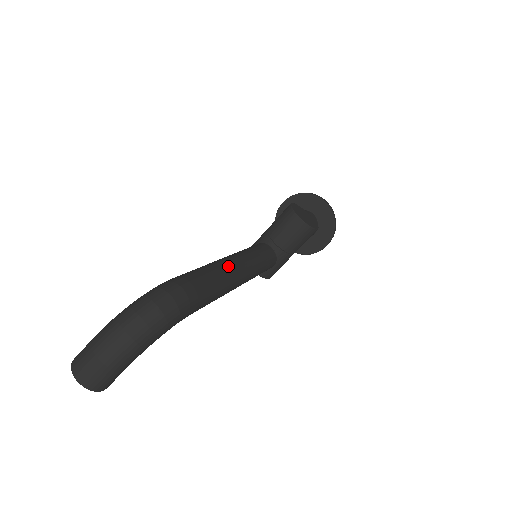
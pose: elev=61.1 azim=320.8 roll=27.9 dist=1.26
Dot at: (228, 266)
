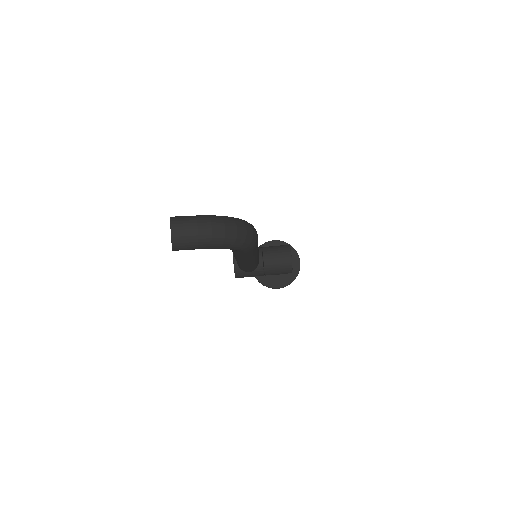
Dot at: occluded
